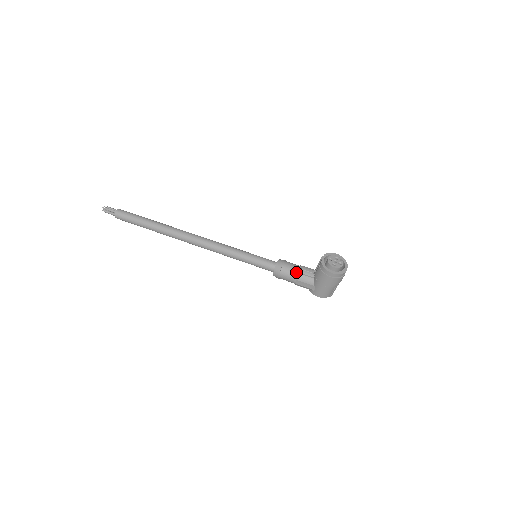
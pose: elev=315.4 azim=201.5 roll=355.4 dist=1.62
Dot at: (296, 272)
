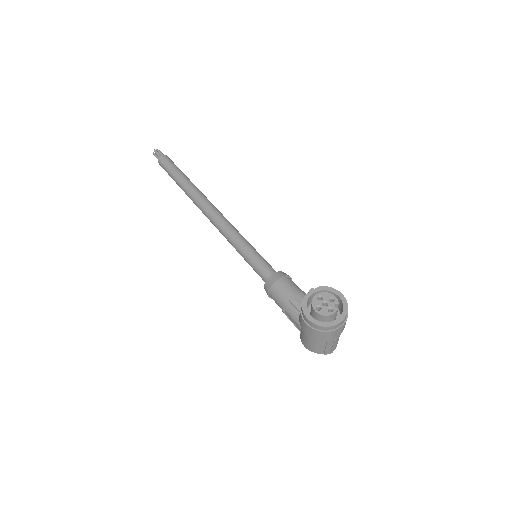
Dot at: (287, 297)
